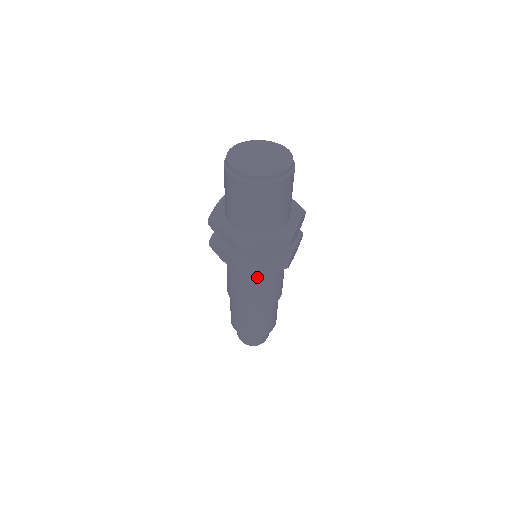
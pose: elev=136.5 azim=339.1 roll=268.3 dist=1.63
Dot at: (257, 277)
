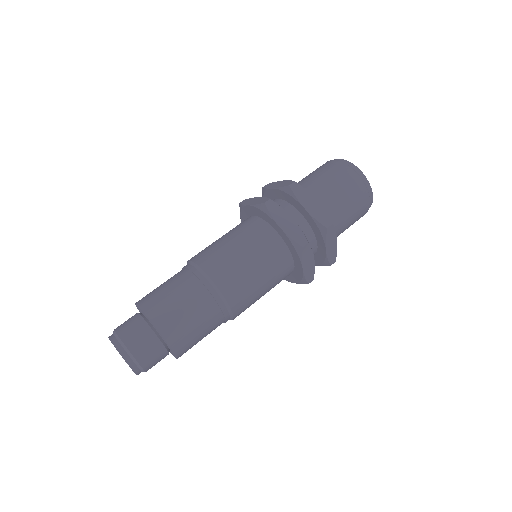
Dot at: (279, 271)
